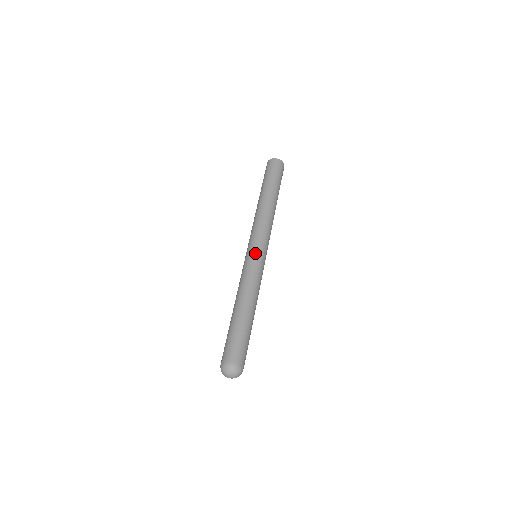
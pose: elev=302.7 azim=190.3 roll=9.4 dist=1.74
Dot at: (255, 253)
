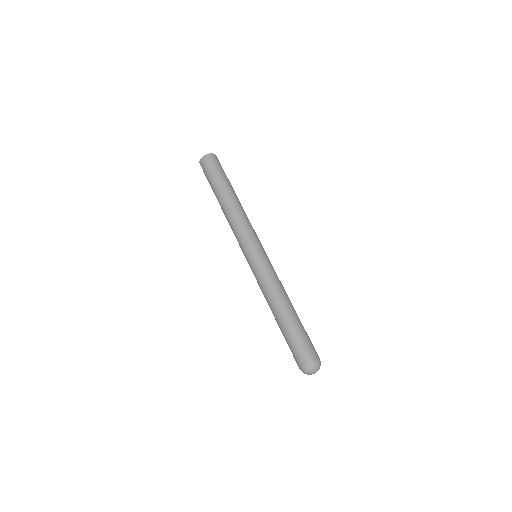
Dot at: (261, 253)
